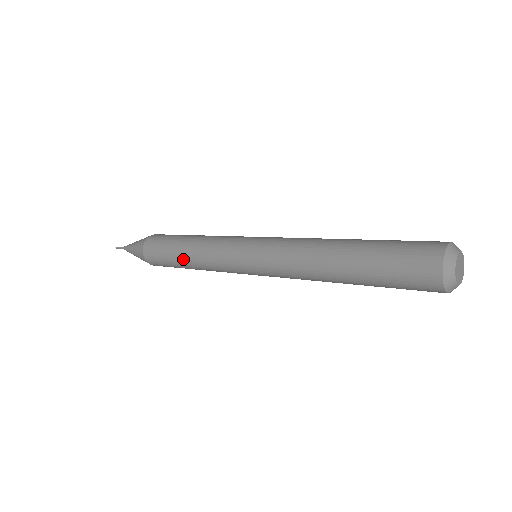
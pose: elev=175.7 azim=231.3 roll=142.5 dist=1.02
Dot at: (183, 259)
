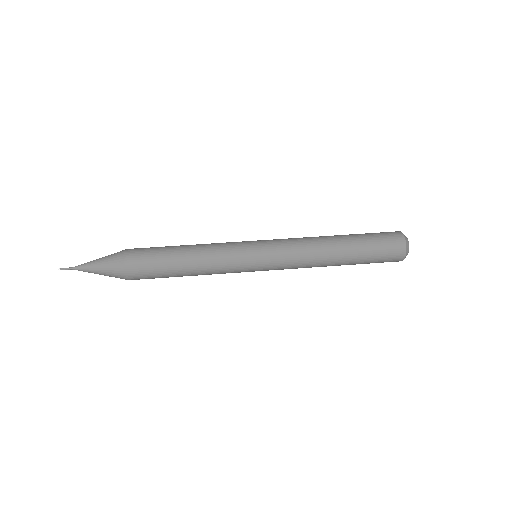
Dot at: (185, 273)
